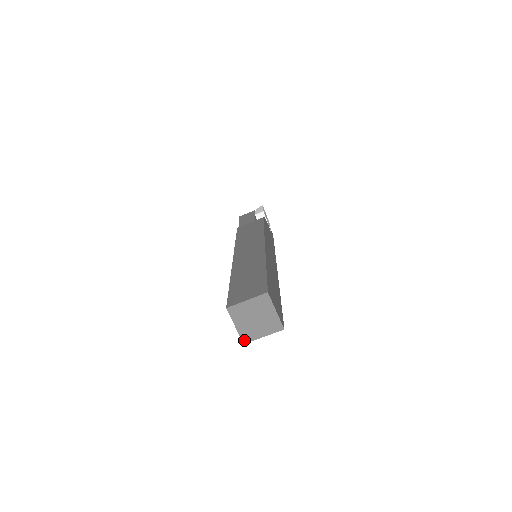
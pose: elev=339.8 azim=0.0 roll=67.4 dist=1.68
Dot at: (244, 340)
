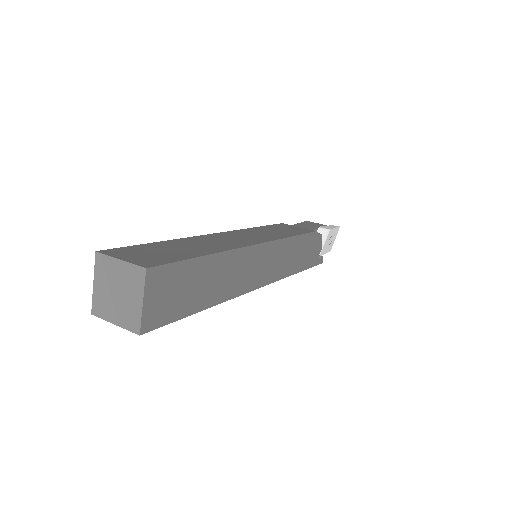
Dot at: (94, 309)
